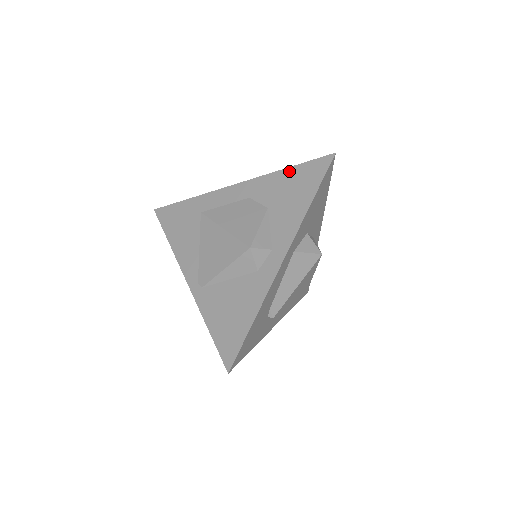
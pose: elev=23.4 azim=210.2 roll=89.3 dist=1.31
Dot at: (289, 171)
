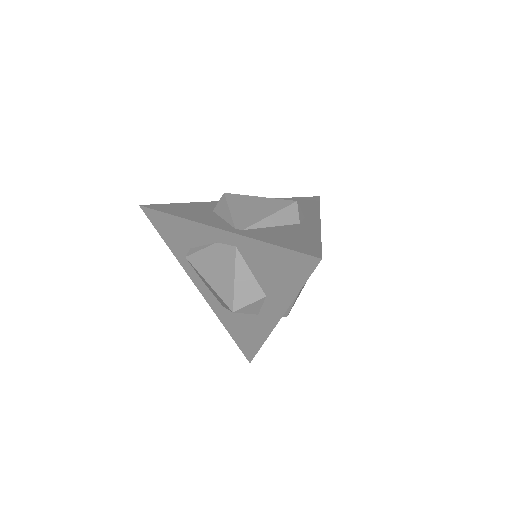
Dot at: (287, 198)
